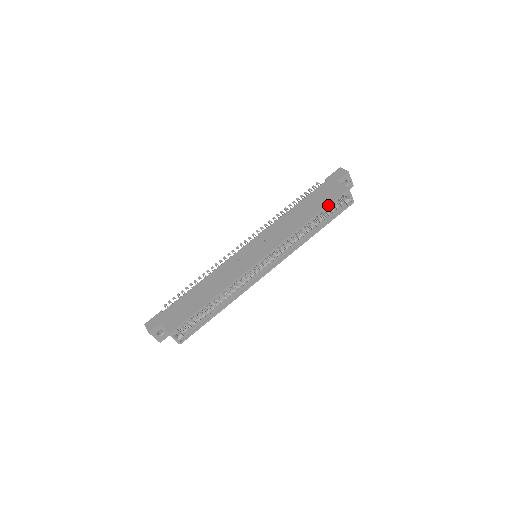
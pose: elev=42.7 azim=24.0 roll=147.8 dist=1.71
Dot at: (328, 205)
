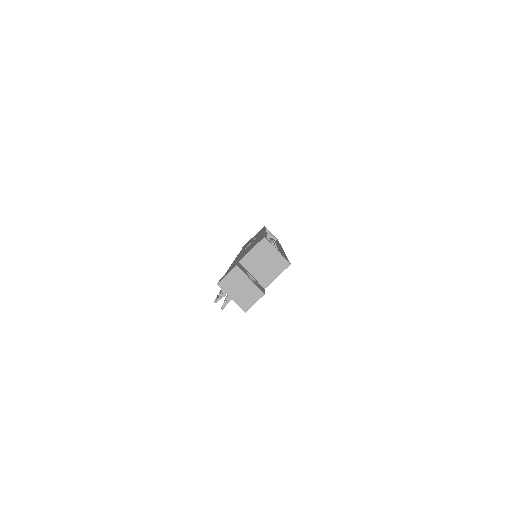
Dot at: occluded
